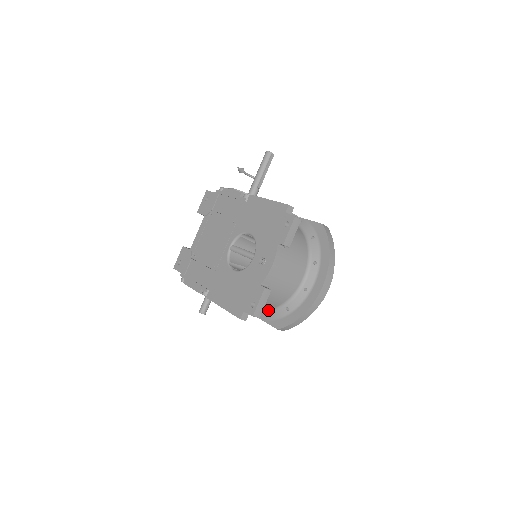
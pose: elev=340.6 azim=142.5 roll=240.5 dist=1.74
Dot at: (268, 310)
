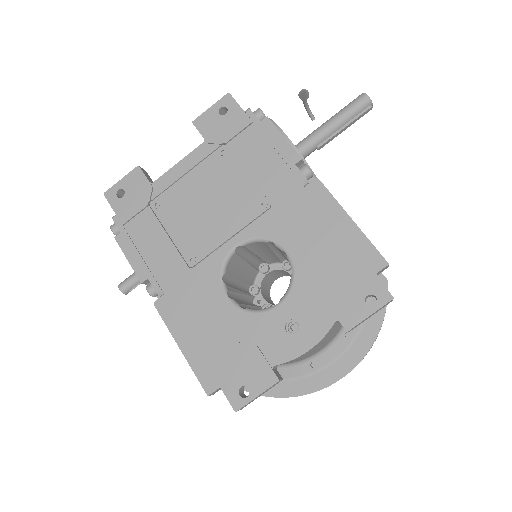
Dot at: occluded
